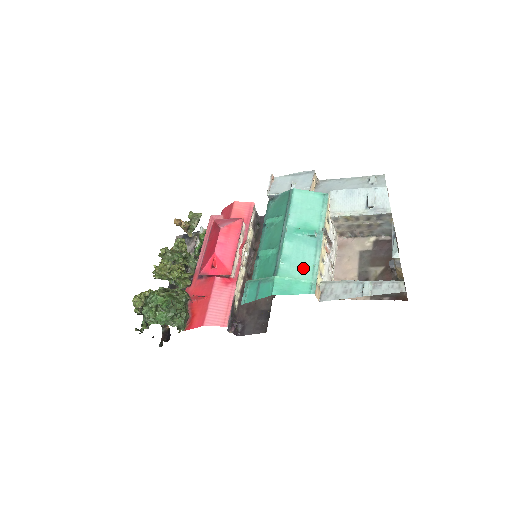
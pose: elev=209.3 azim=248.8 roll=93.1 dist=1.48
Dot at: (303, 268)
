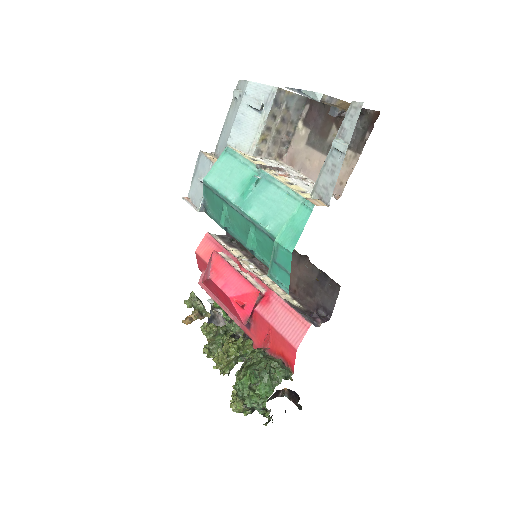
Dot at: (284, 207)
